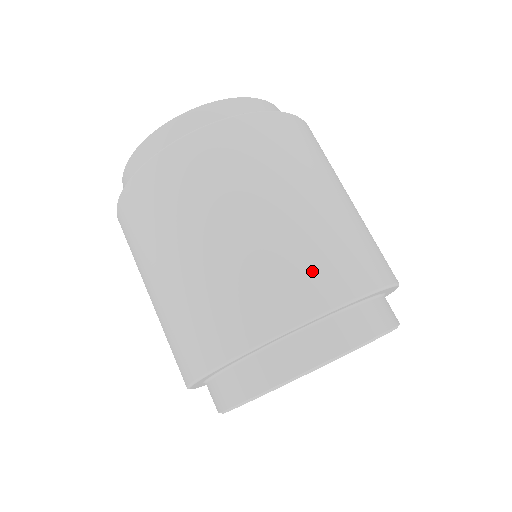
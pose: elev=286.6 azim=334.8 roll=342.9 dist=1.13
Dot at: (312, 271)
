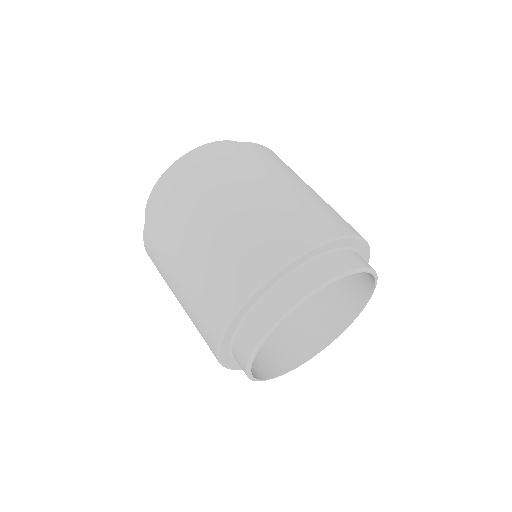
Dot at: (336, 217)
